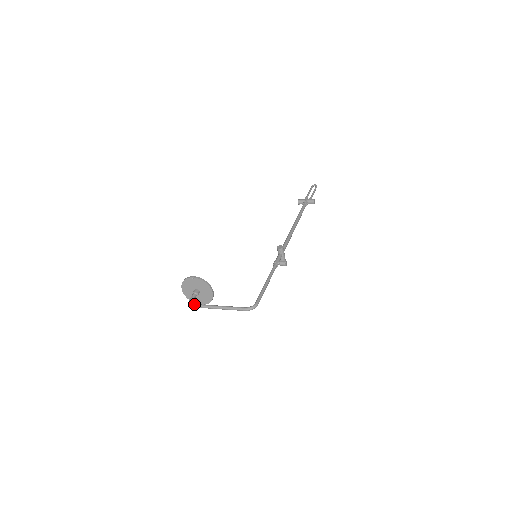
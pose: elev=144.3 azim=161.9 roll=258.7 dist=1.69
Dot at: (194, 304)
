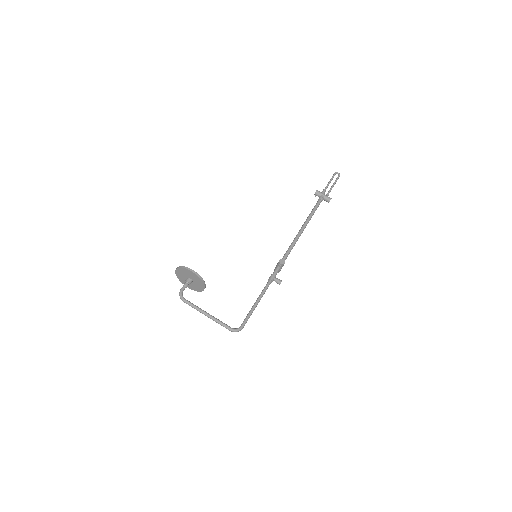
Dot at: (184, 299)
